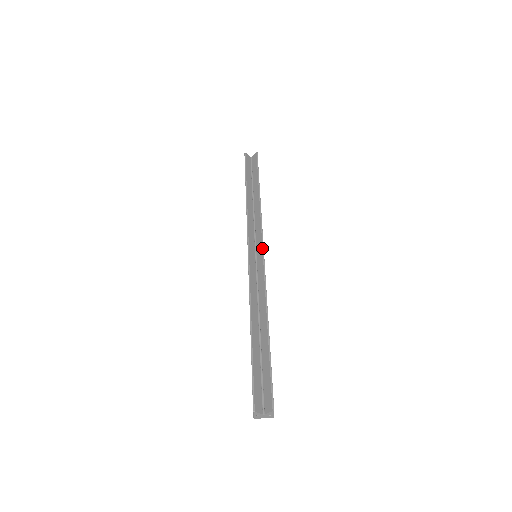
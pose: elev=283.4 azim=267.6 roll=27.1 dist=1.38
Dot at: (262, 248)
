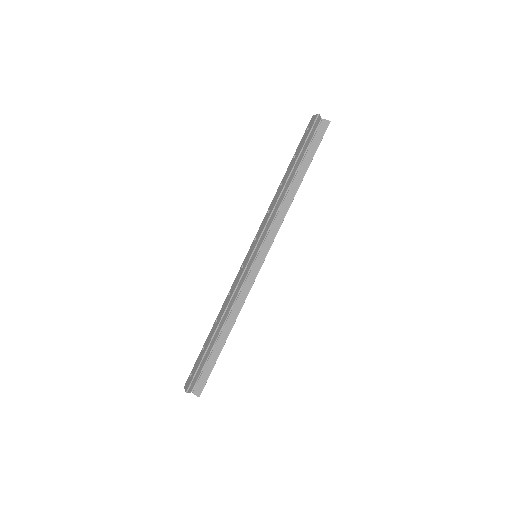
Dot at: (265, 257)
